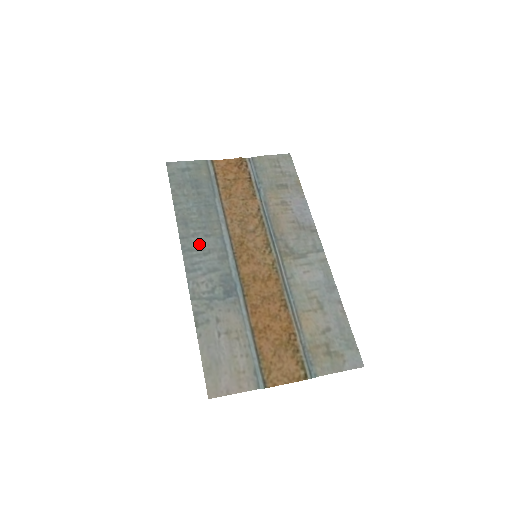
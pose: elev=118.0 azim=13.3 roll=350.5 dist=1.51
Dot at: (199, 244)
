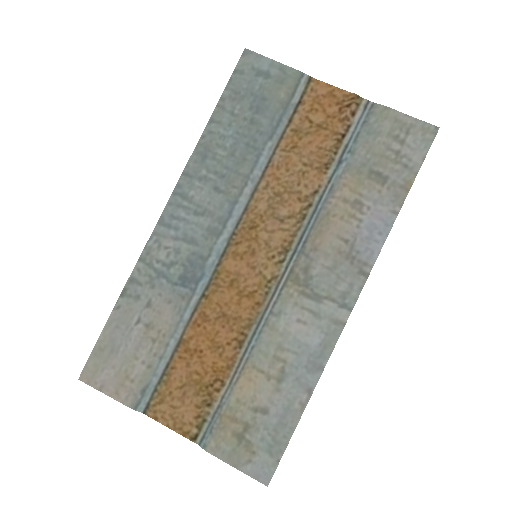
Dot at: (199, 195)
